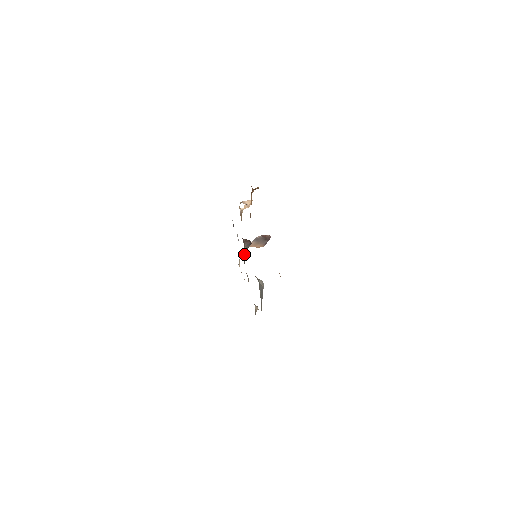
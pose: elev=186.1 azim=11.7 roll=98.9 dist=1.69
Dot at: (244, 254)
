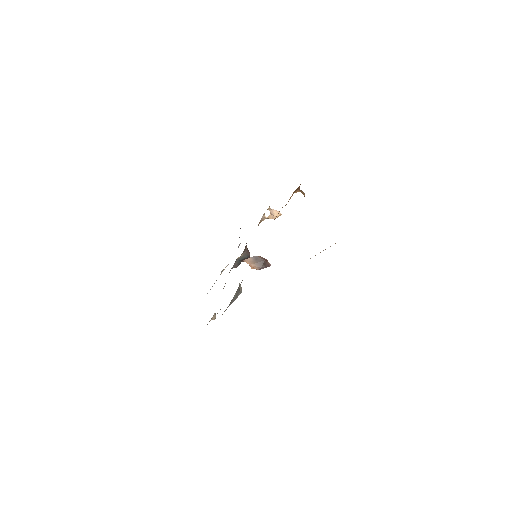
Dot at: (236, 261)
